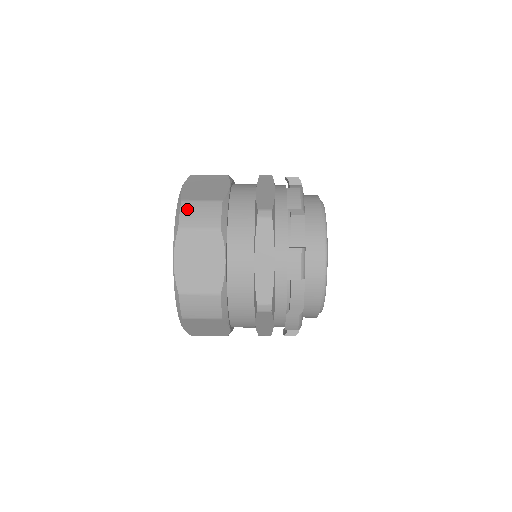
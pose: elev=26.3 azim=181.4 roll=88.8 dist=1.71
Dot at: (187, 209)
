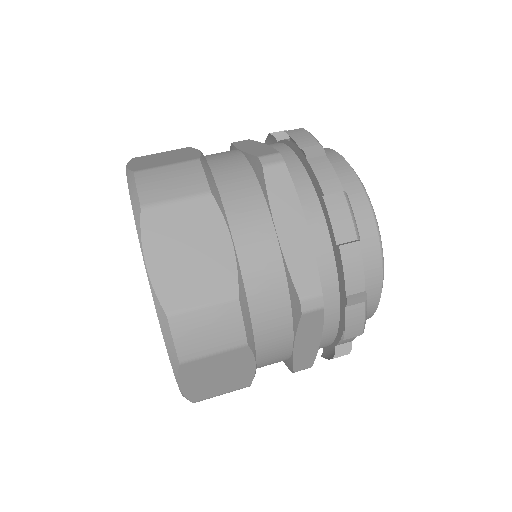
Dot at: (147, 179)
